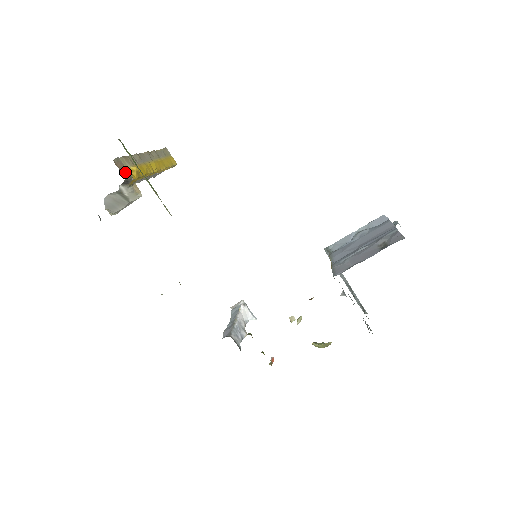
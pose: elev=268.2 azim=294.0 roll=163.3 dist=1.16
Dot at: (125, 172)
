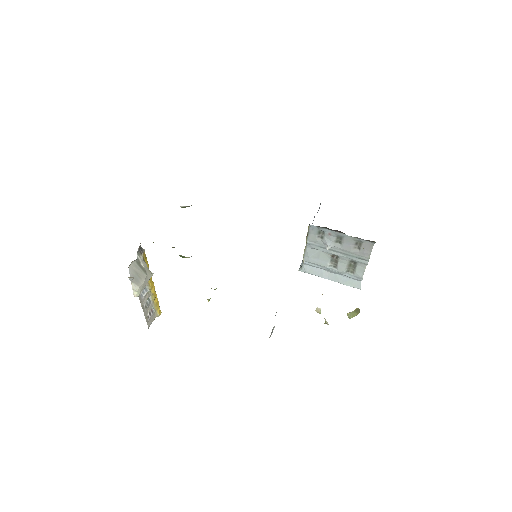
Dot at: occluded
